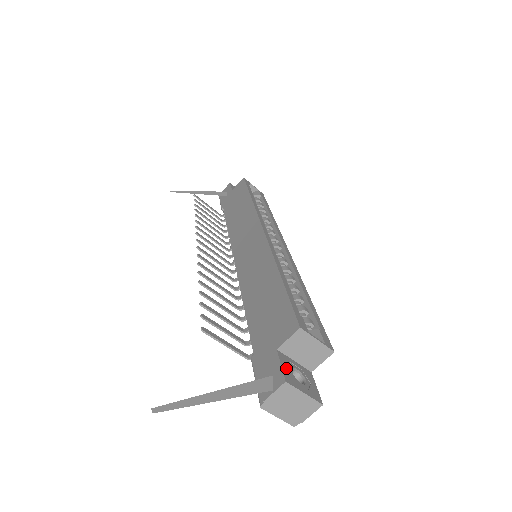
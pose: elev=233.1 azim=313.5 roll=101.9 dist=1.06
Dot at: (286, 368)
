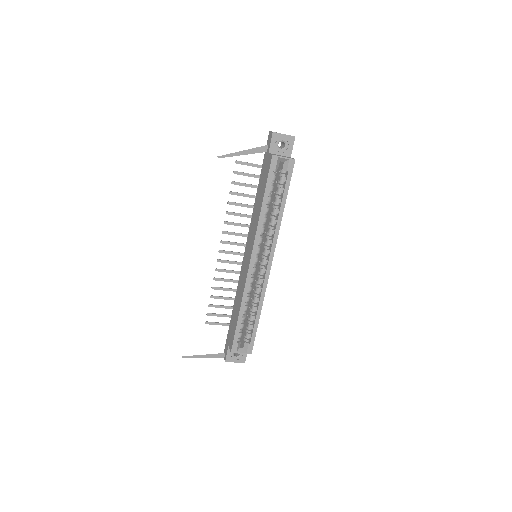
Dot at: (229, 354)
